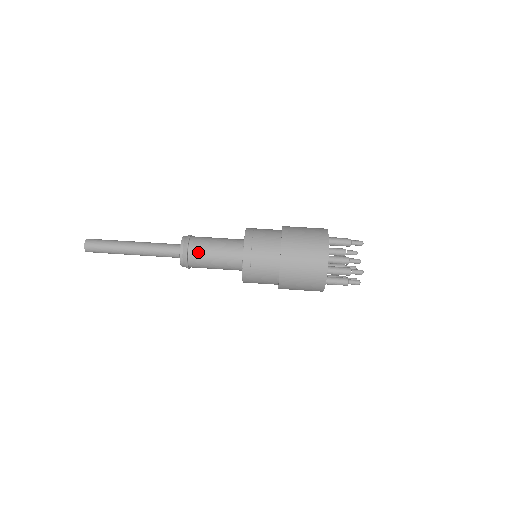
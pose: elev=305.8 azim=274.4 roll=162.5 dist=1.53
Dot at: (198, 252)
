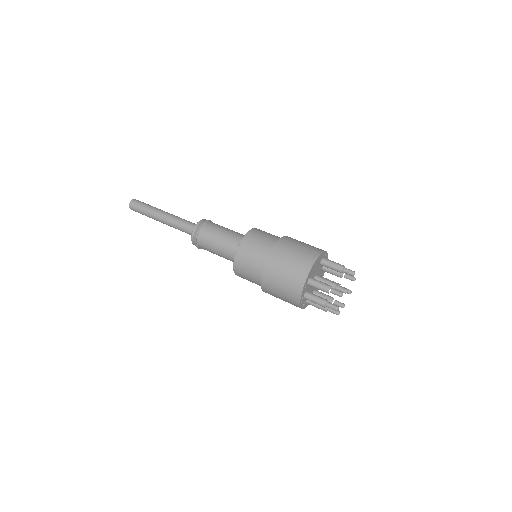
Dot at: (209, 231)
